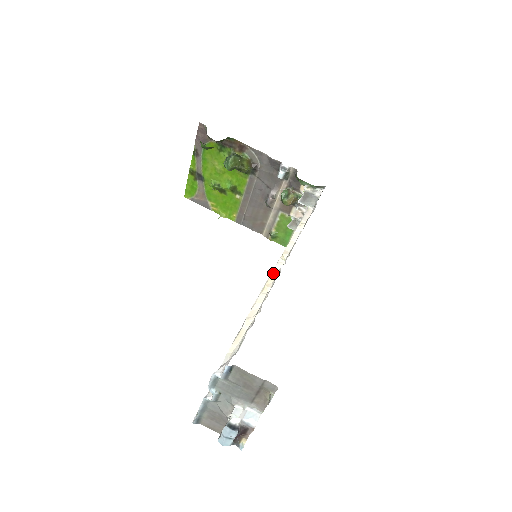
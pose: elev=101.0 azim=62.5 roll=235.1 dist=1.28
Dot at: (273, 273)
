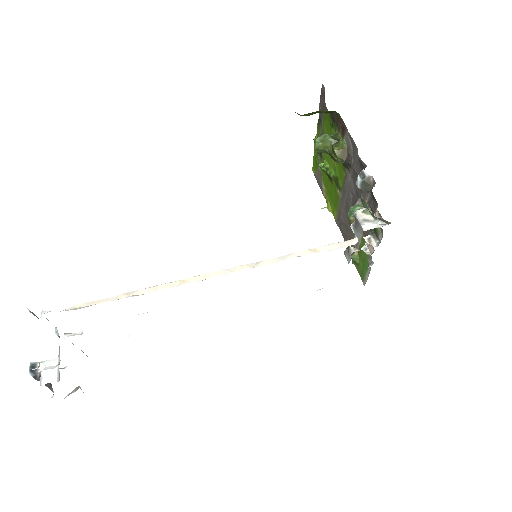
Dot at: (207, 274)
